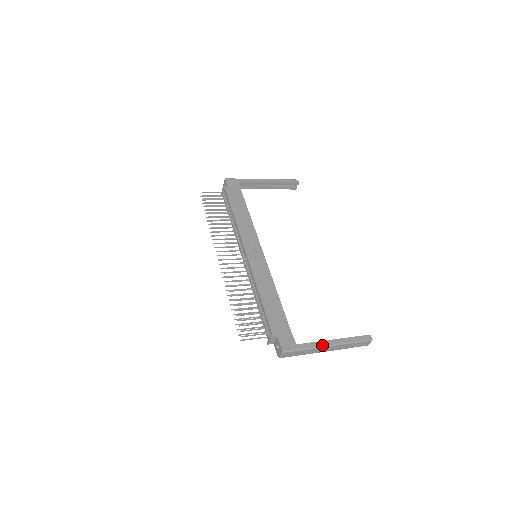
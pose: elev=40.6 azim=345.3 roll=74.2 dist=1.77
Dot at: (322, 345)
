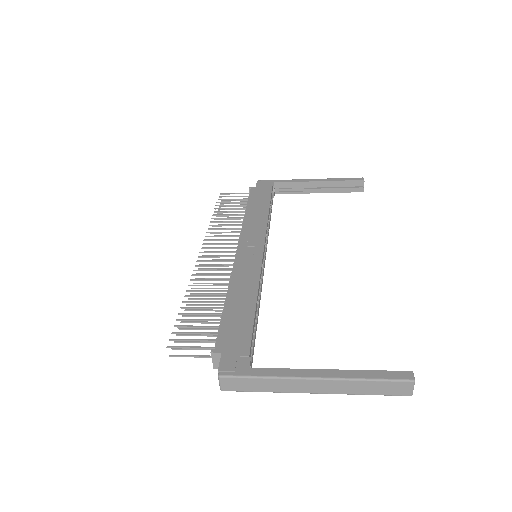
Dot at: (298, 375)
